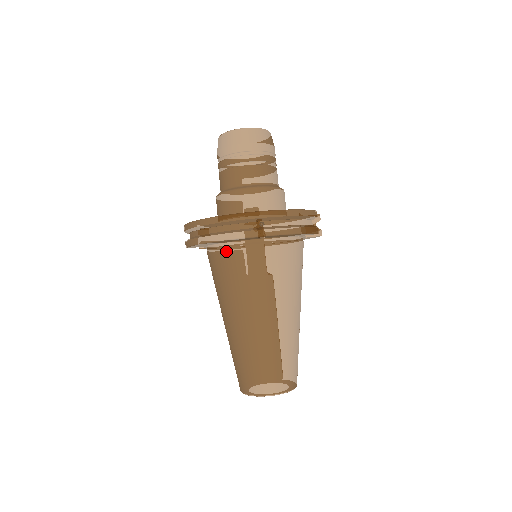
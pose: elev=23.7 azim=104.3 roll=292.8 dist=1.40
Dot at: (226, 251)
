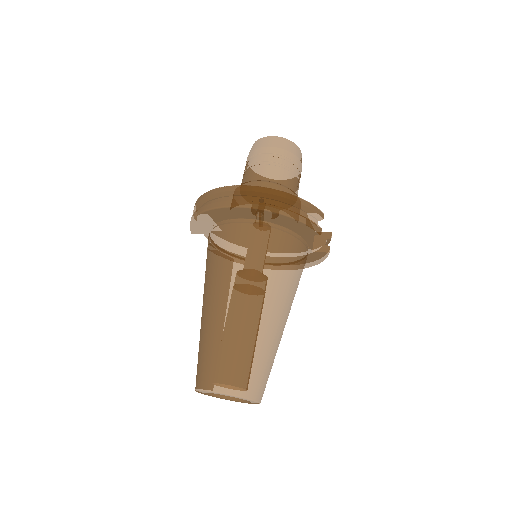
Dot at: (223, 228)
